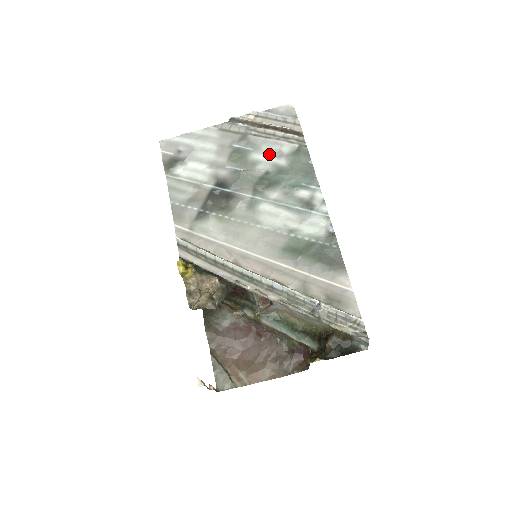
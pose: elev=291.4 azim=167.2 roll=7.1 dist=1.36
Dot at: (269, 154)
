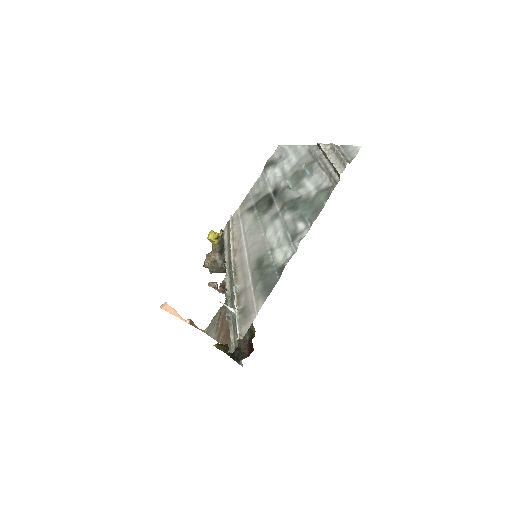
Dot at: (313, 183)
